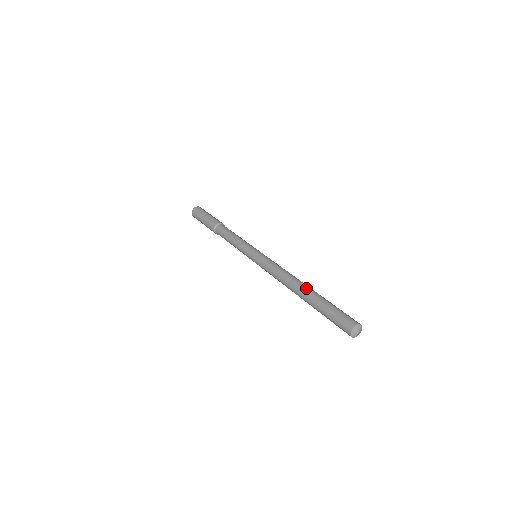
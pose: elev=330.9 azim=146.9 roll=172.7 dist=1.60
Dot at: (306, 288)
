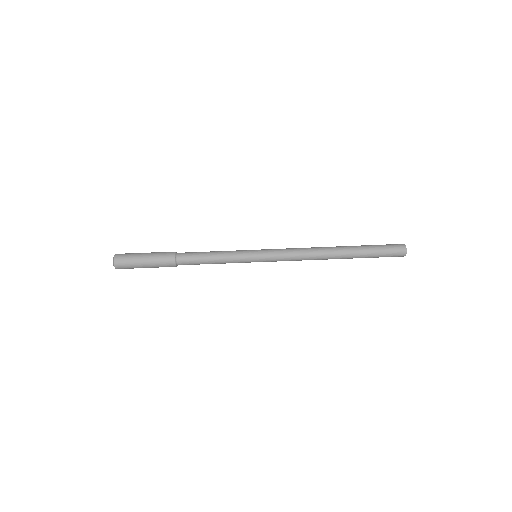
Dot at: (342, 253)
